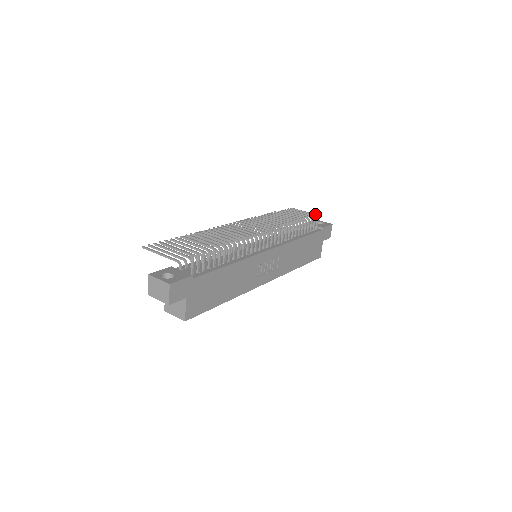
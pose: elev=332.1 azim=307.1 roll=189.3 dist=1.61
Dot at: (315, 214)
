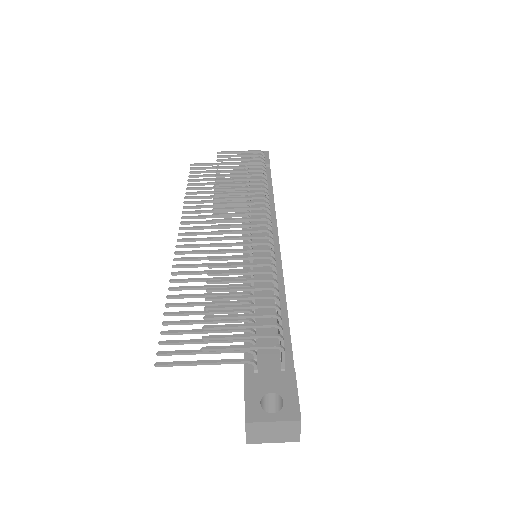
Dot at: (259, 151)
